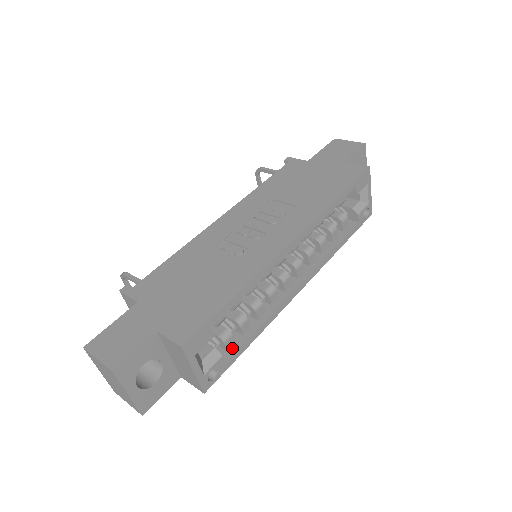
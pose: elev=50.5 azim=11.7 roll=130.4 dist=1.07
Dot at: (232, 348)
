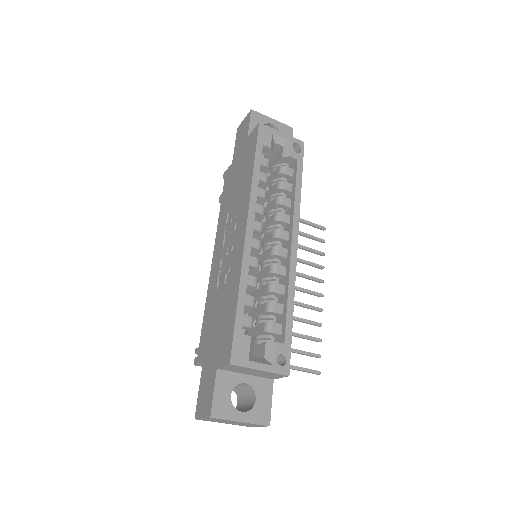
Dot at: (282, 330)
